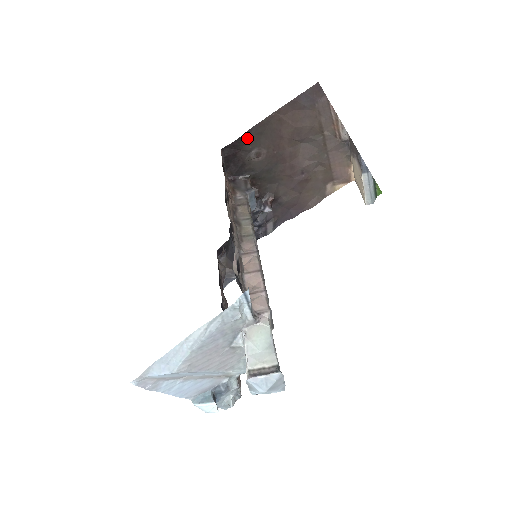
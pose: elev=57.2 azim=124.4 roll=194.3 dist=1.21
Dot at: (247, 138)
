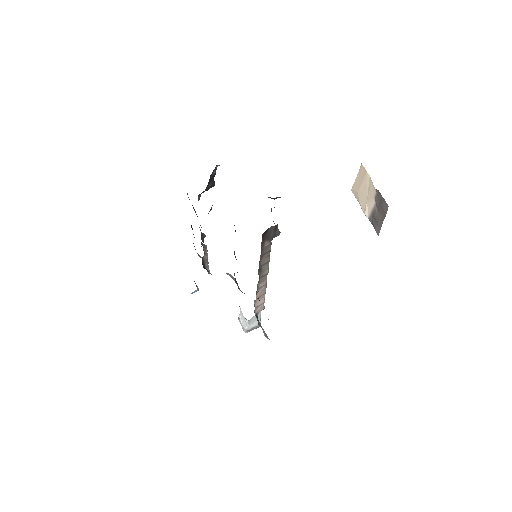
Dot at: occluded
